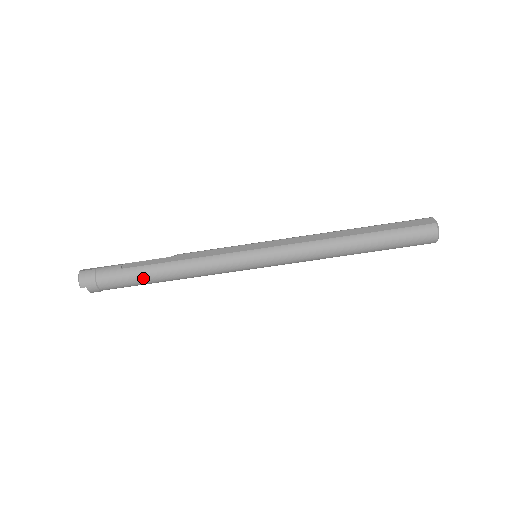
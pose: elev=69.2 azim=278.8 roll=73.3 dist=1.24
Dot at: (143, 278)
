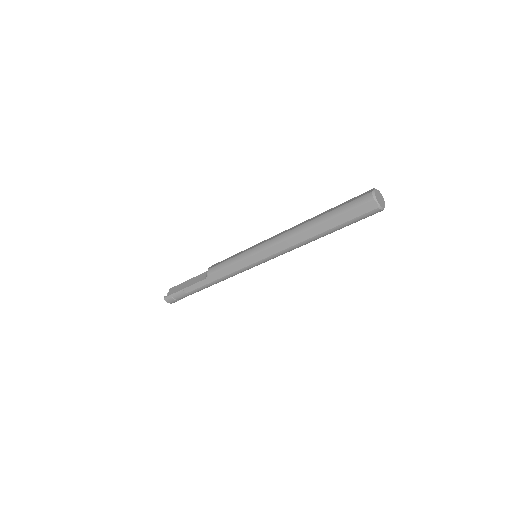
Dot at: occluded
